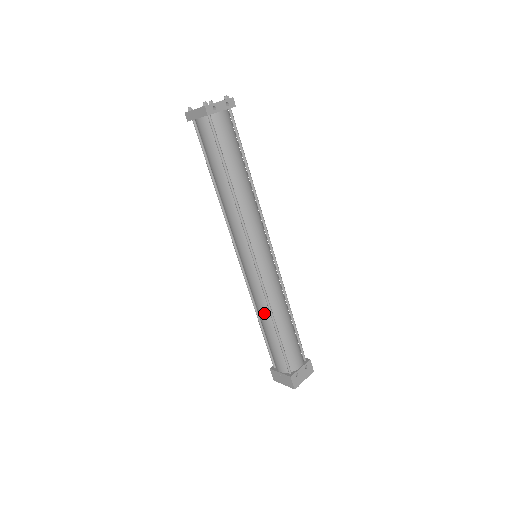
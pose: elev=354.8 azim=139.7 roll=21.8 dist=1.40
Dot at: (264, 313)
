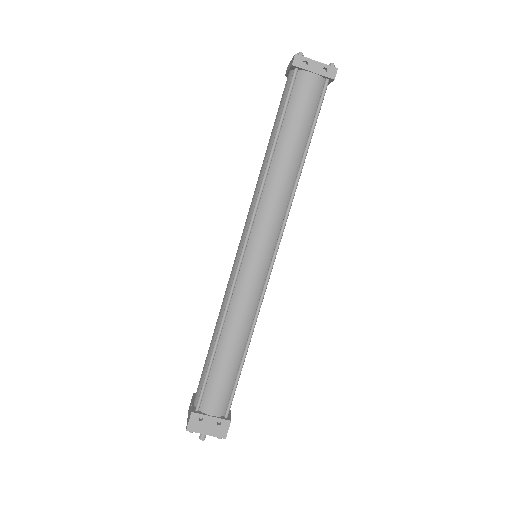
Dot at: (218, 320)
